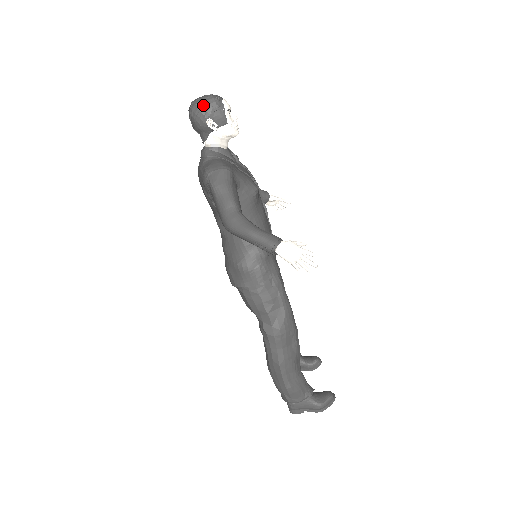
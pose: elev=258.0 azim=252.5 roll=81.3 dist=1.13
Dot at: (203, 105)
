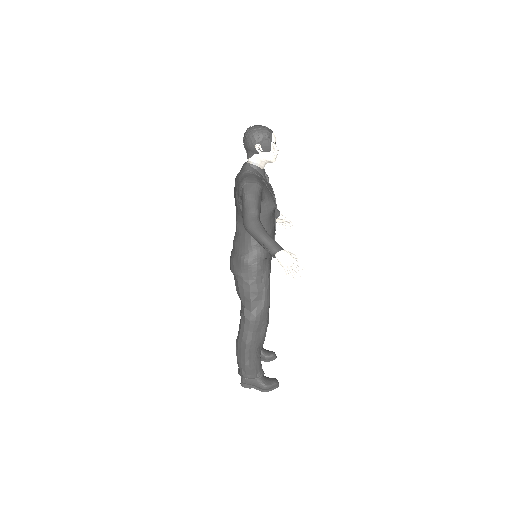
Dot at: (257, 132)
